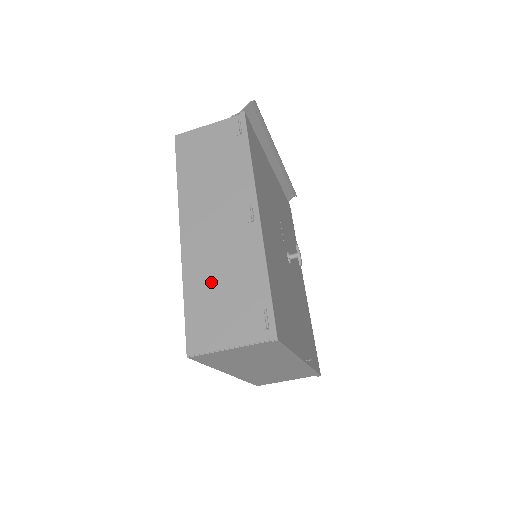
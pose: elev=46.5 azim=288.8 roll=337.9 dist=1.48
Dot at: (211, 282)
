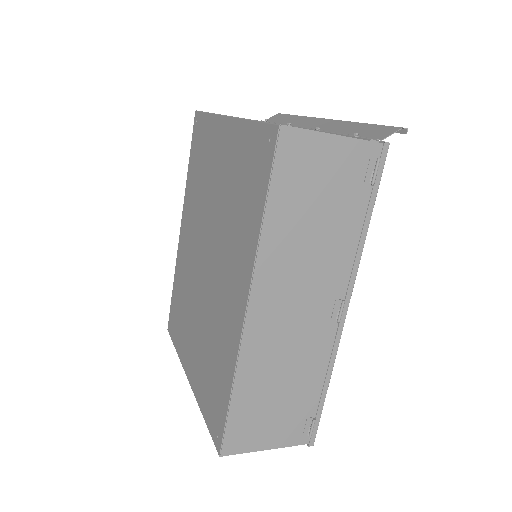
Dot at: (269, 382)
